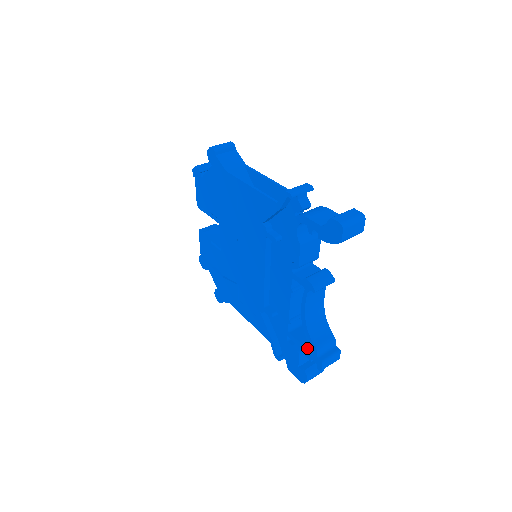
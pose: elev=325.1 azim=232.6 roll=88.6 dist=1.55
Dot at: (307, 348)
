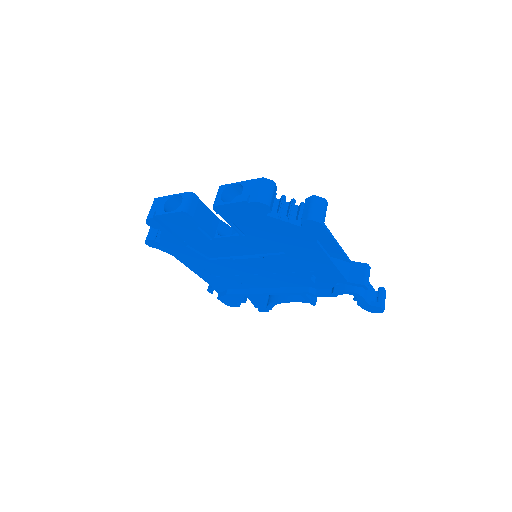
Dot at: (261, 305)
